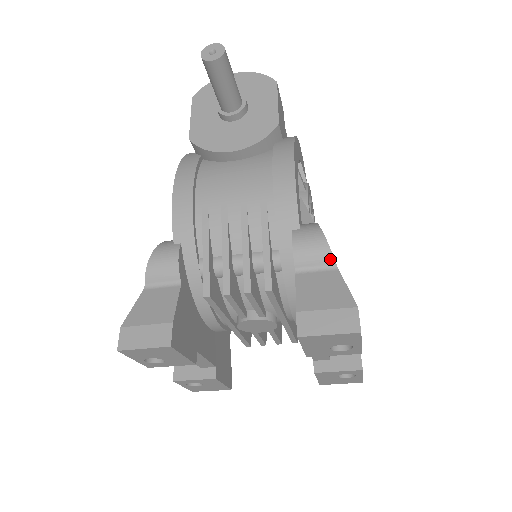
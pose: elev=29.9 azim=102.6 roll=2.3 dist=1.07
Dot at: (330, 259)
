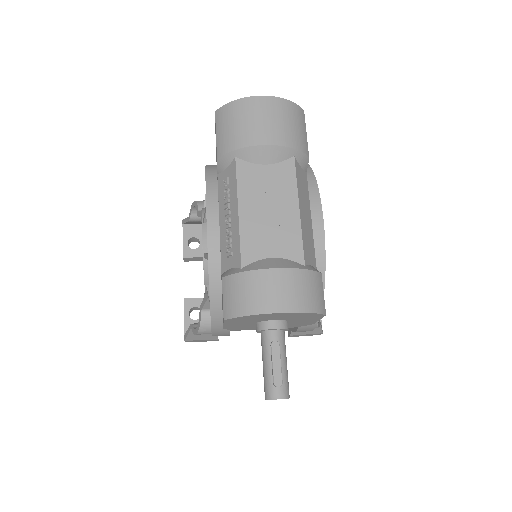
Dot at: occluded
